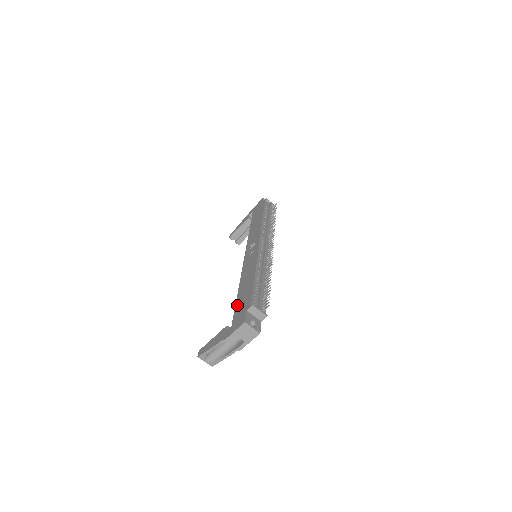
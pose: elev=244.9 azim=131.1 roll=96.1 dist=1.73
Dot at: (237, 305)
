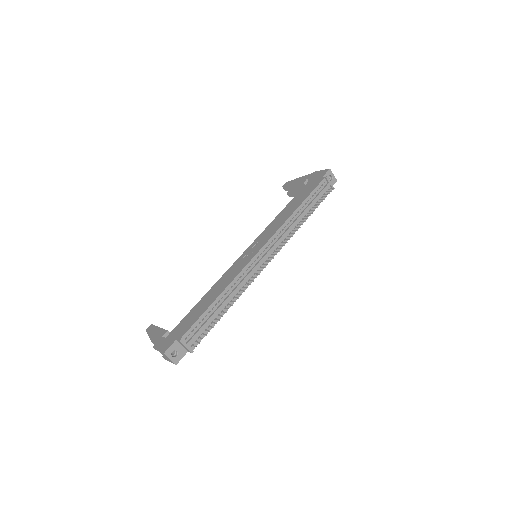
Dot at: (186, 317)
